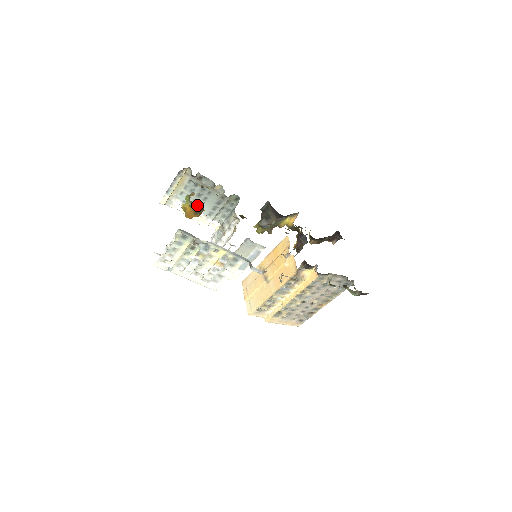
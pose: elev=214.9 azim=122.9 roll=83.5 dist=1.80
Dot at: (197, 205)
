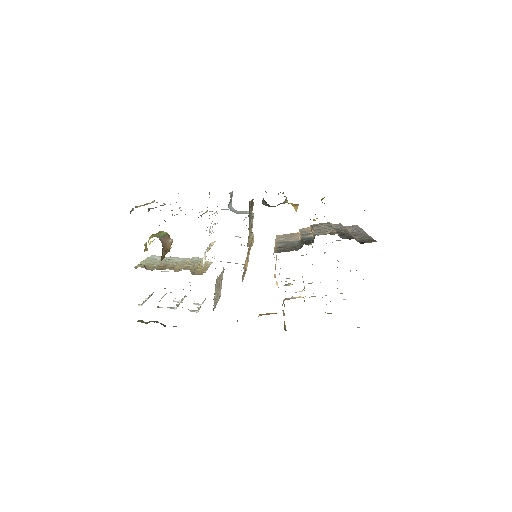
Dot at: occluded
